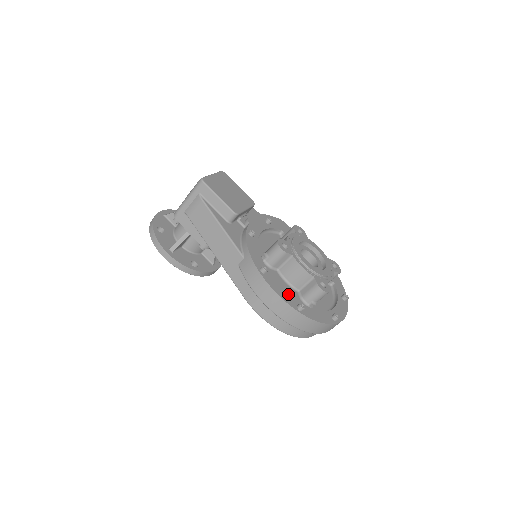
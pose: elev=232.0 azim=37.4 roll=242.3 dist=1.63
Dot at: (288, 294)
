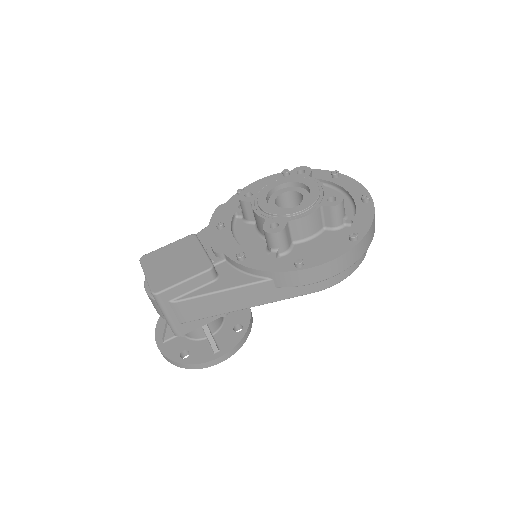
Dot at: (333, 245)
